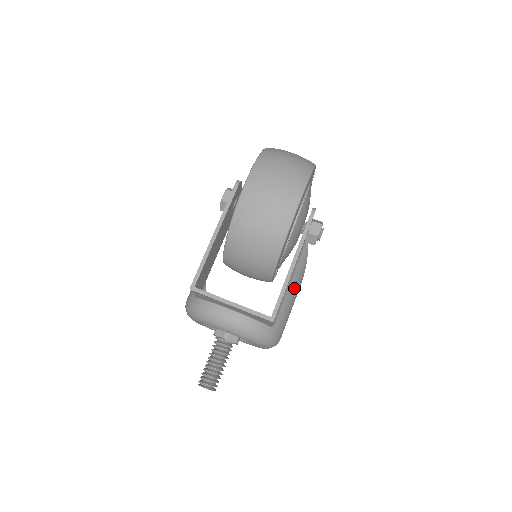
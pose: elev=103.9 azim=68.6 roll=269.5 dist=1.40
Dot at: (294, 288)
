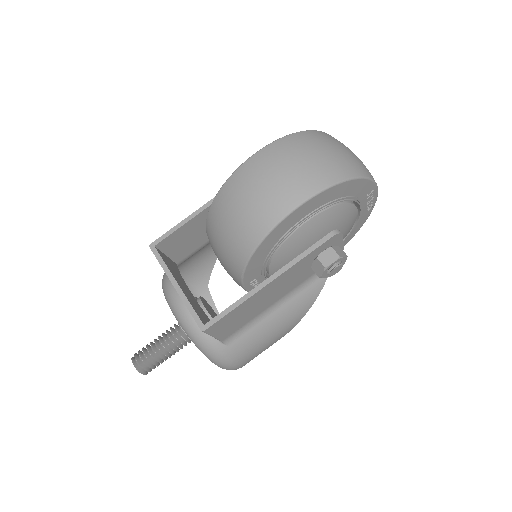
Dot at: (281, 318)
